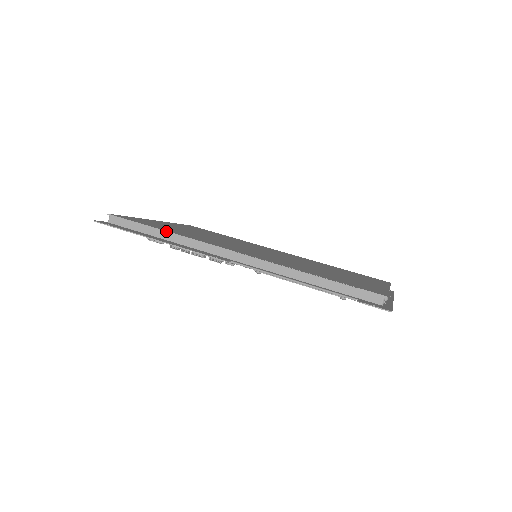
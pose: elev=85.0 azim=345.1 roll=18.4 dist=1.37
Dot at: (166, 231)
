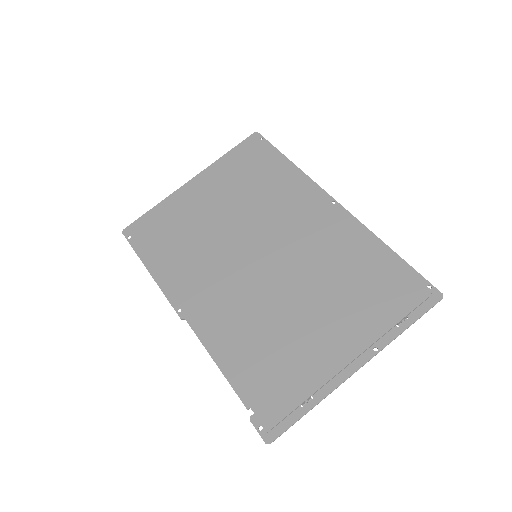
Dot at: (153, 267)
